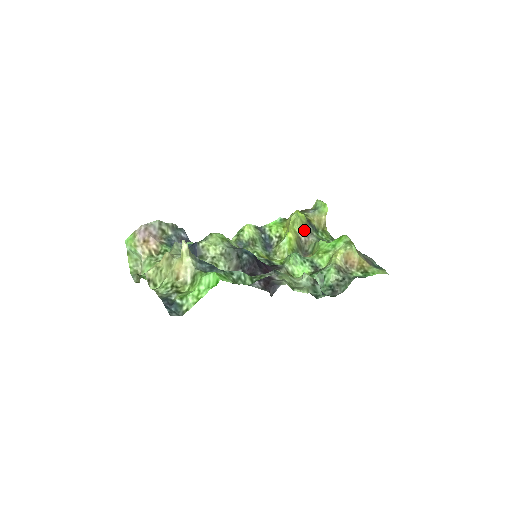
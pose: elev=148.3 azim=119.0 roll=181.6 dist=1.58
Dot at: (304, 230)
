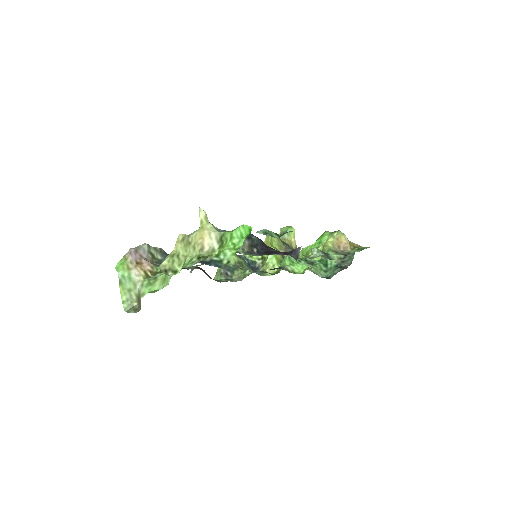
Dot at: (283, 247)
